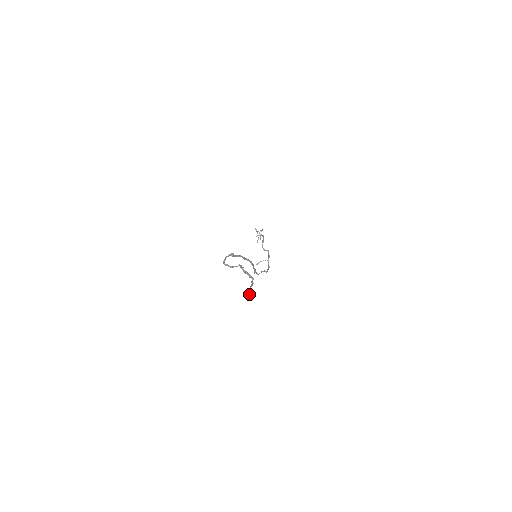
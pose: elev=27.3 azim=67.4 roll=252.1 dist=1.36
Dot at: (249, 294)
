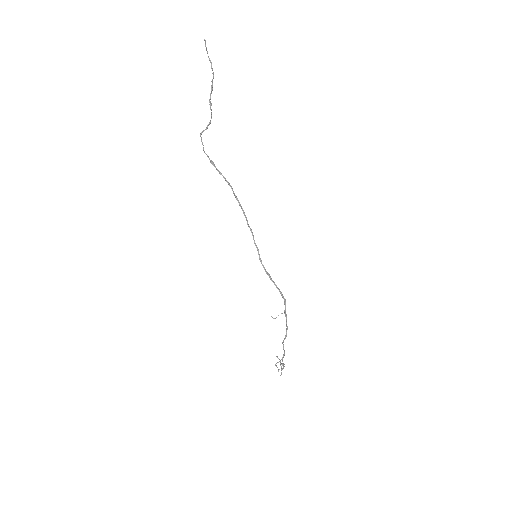
Dot at: (205, 42)
